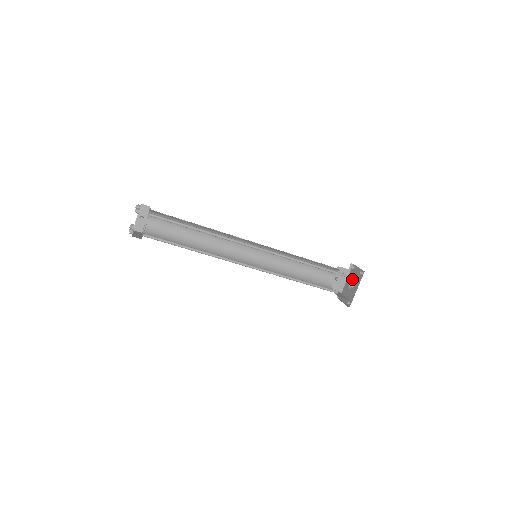
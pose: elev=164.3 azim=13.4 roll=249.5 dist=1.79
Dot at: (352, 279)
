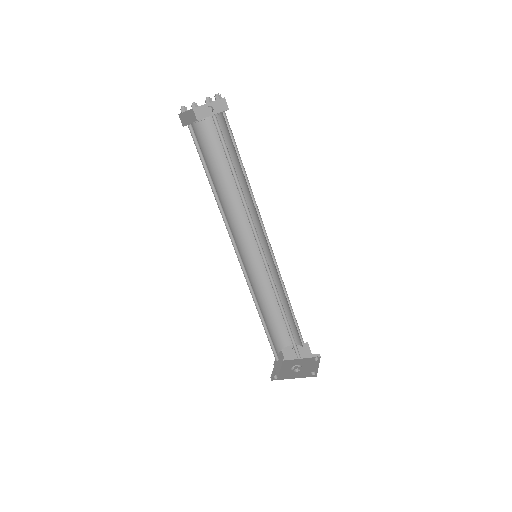
Dot at: (303, 365)
